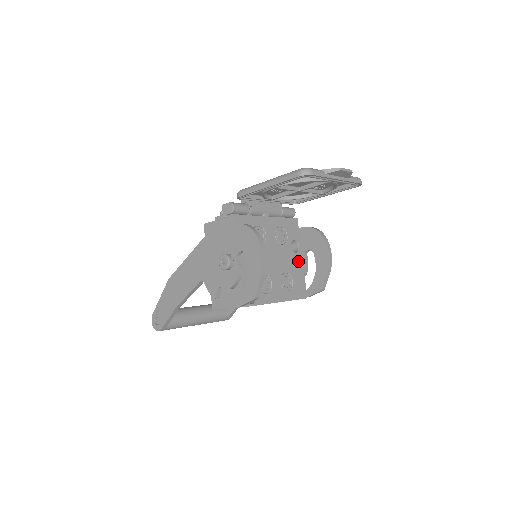
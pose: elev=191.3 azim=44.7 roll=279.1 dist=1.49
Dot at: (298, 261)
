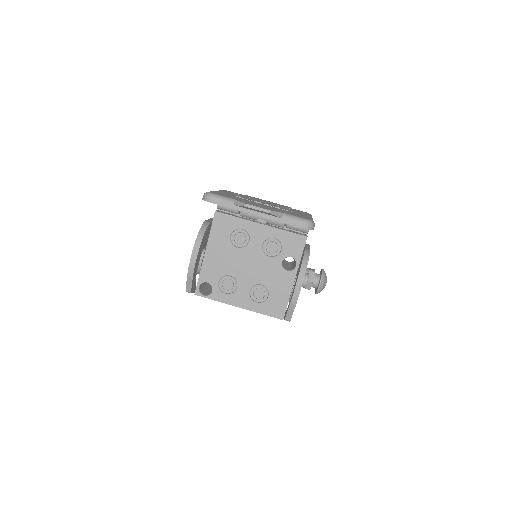
Dot at: (287, 280)
